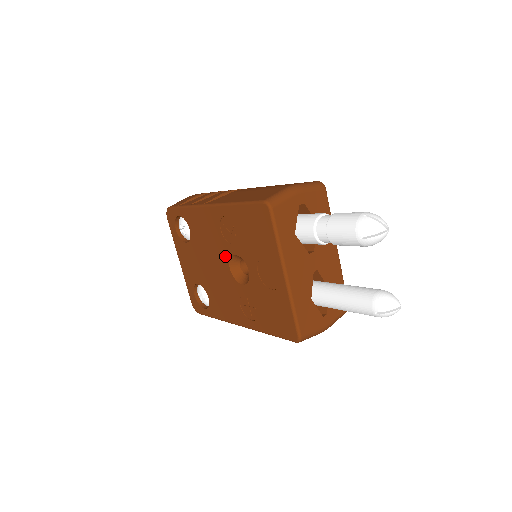
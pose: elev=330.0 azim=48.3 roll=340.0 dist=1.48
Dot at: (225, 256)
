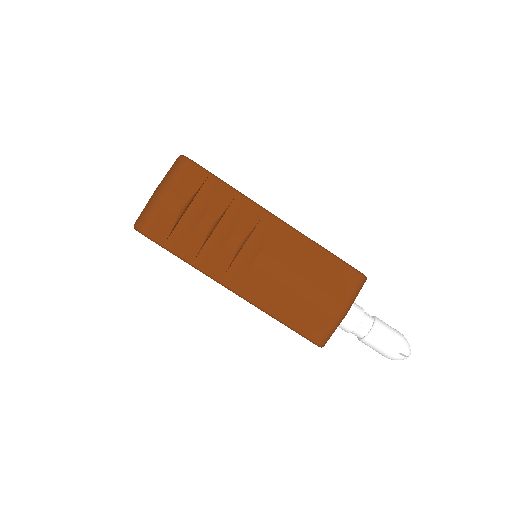
Dot at: occluded
